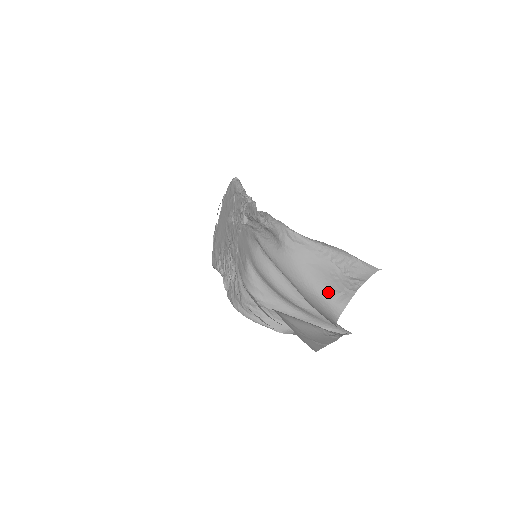
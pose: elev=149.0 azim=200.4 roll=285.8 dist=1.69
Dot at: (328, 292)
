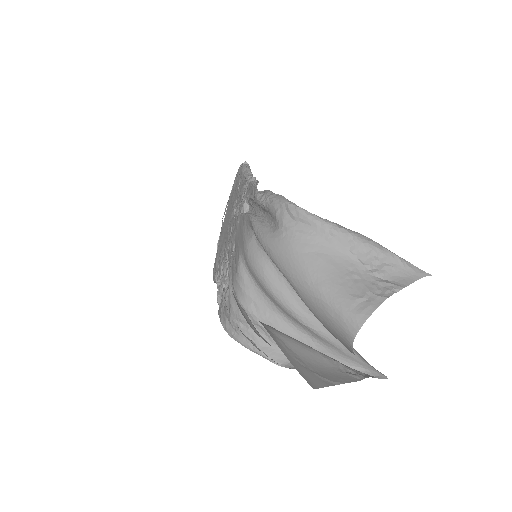
Dot at: (341, 296)
